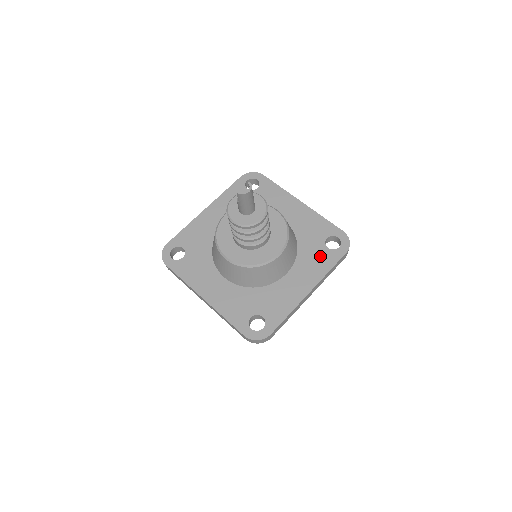
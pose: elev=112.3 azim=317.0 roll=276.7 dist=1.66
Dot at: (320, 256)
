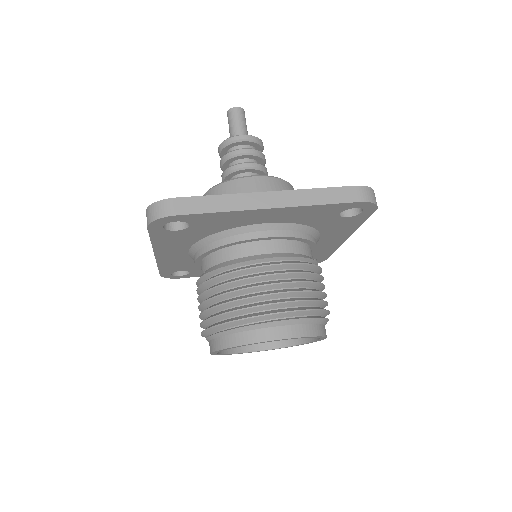
Dot at: occluded
